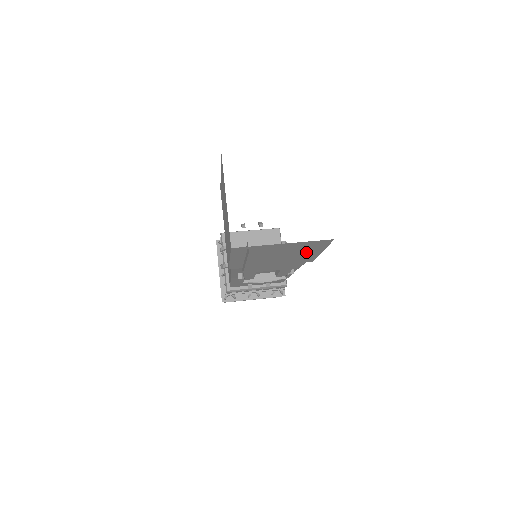
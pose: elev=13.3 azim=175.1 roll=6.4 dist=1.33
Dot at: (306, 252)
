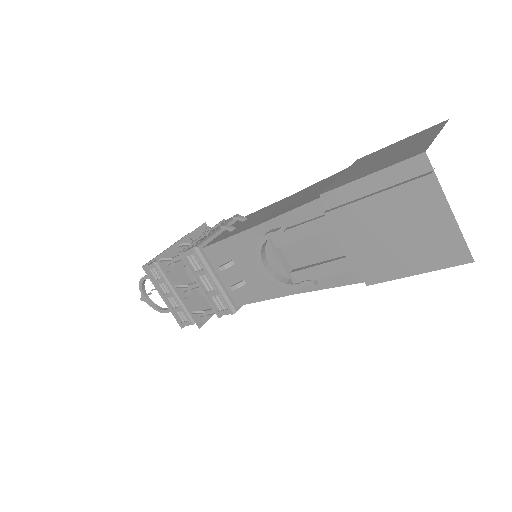
Dot at: (436, 246)
